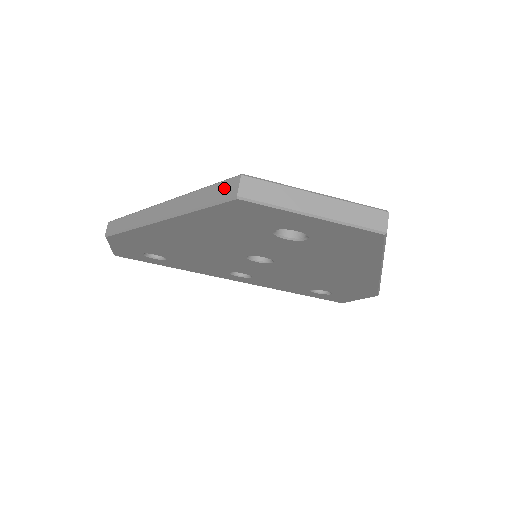
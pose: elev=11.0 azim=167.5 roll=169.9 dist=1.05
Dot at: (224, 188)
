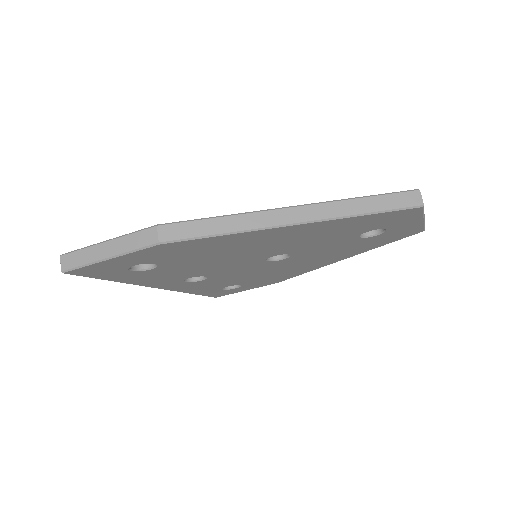
Dot at: (404, 198)
